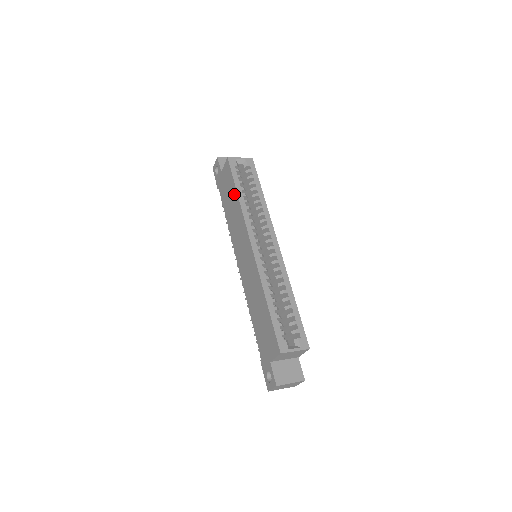
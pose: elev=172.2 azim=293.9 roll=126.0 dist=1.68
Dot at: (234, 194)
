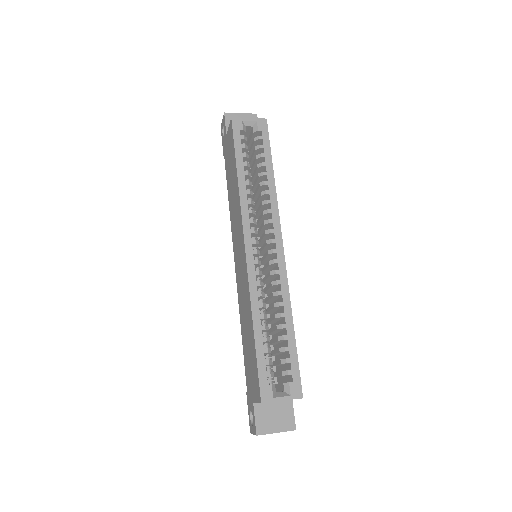
Dot at: (234, 171)
